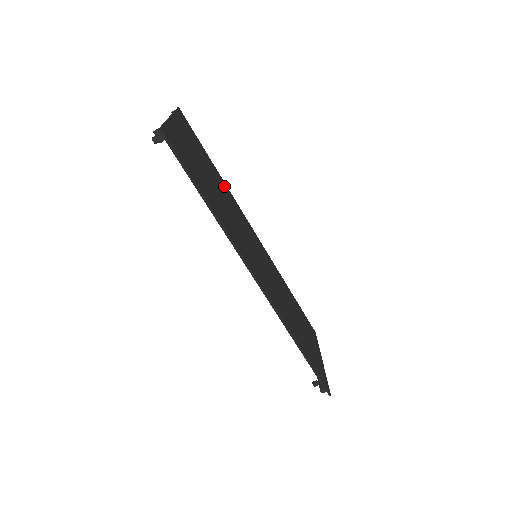
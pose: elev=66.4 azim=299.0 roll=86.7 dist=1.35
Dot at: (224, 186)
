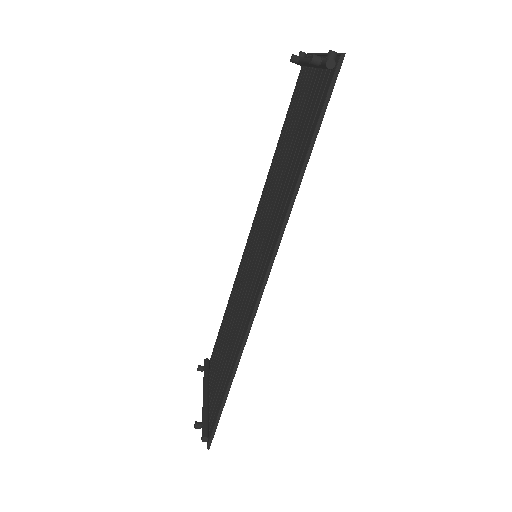
Dot at: occluded
